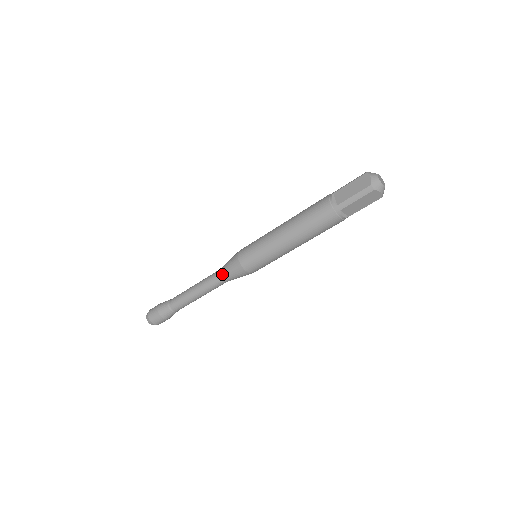
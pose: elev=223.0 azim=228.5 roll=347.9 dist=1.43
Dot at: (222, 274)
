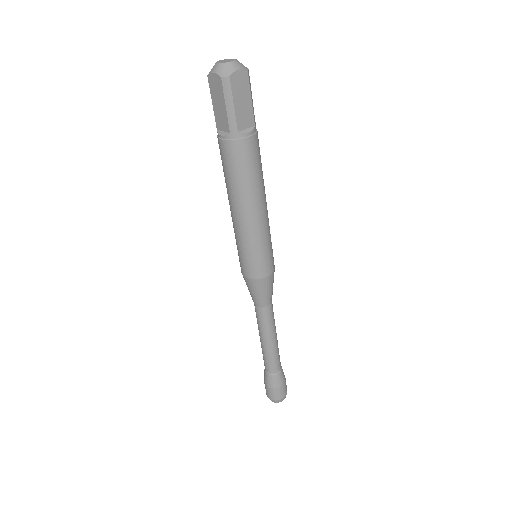
Dot at: (258, 303)
